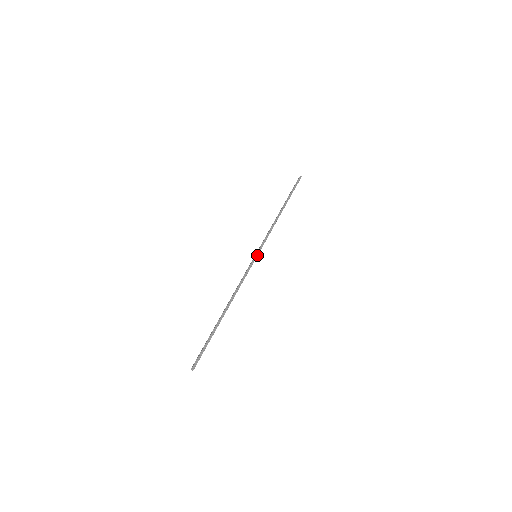
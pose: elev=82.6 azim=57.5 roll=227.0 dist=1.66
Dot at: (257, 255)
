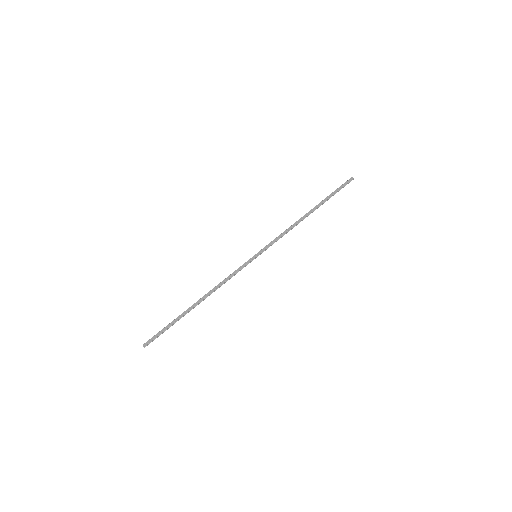
Dot at: occluded
